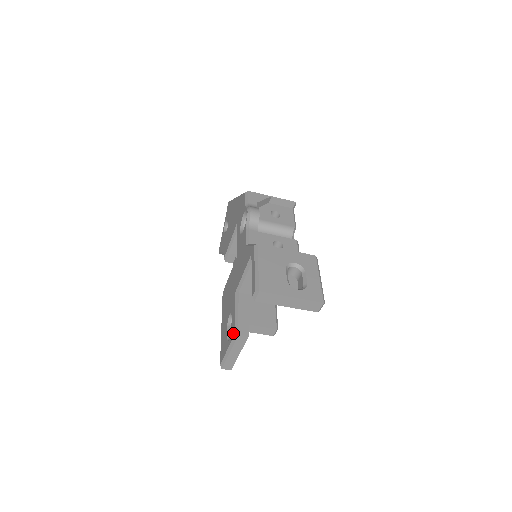
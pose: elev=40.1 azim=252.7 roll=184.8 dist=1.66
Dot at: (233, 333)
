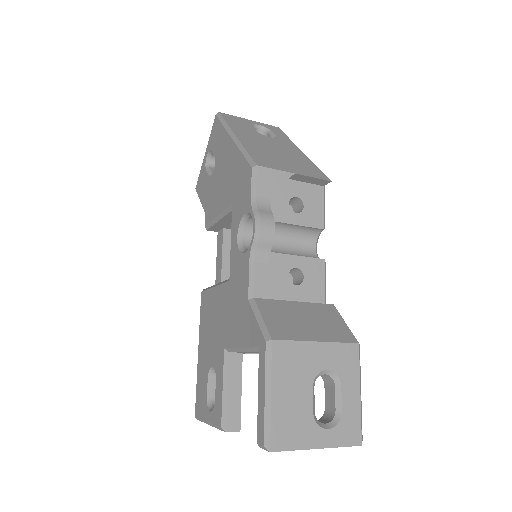
Dot at: (218, 420)
